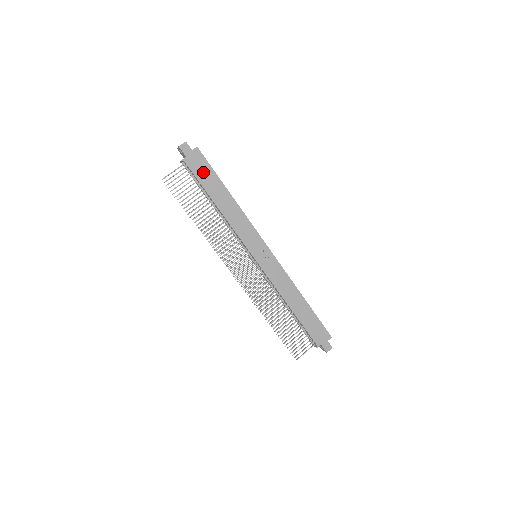
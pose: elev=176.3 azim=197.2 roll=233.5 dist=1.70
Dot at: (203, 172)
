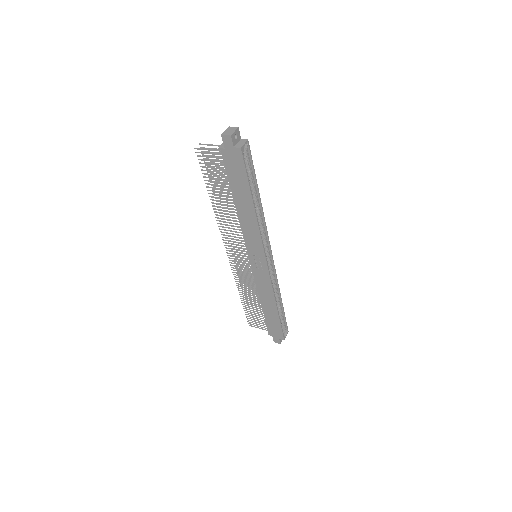
Dot at: (236, 172)
